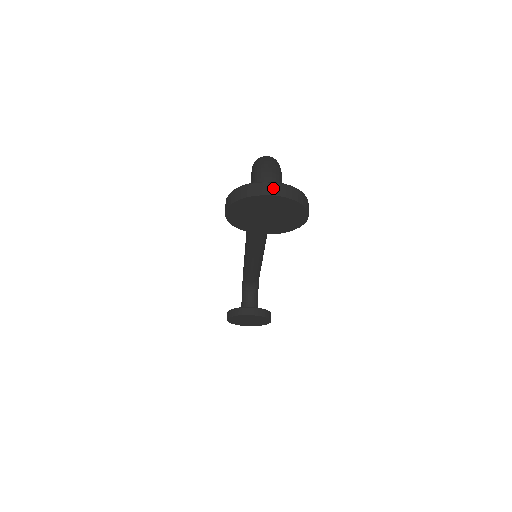
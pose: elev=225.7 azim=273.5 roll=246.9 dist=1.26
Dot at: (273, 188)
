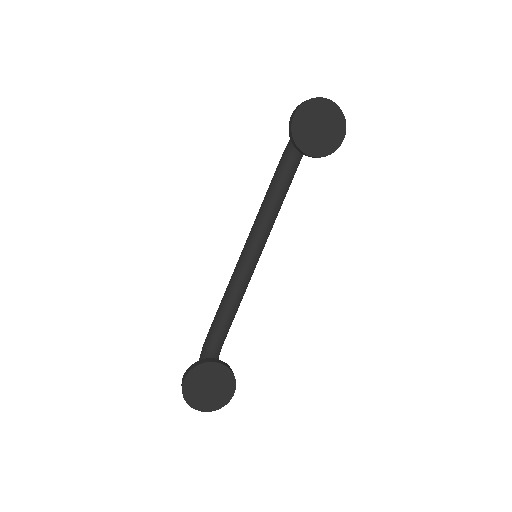
Dot at: (330, 102)
